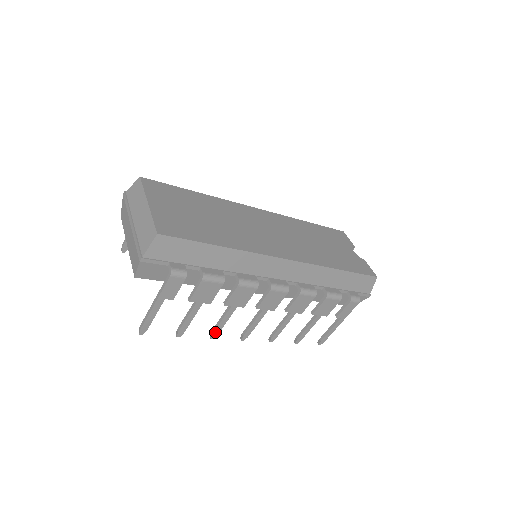
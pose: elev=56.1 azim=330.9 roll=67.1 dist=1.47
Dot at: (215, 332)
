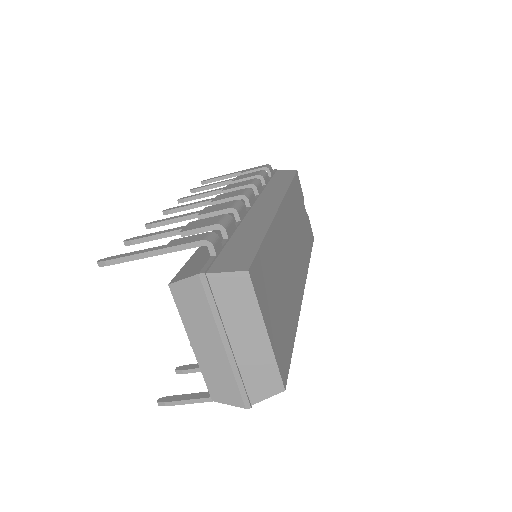
Dot at: occluded
